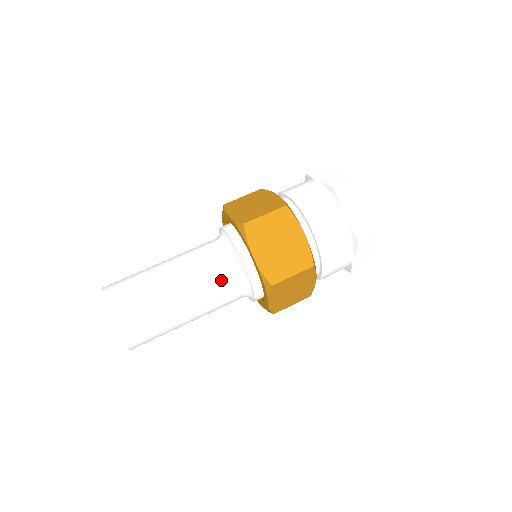
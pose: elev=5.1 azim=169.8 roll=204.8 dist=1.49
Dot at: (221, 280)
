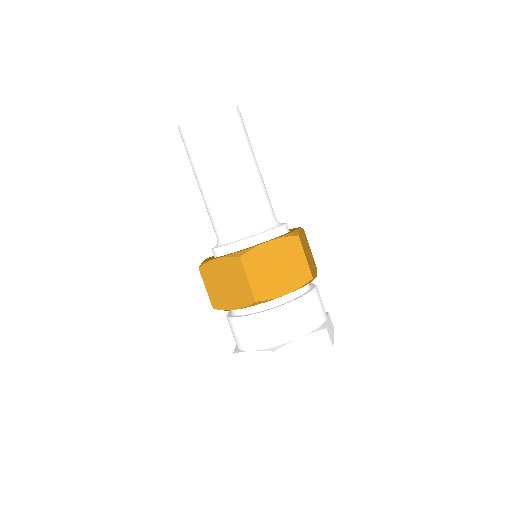
Dot at: (269, 205)
